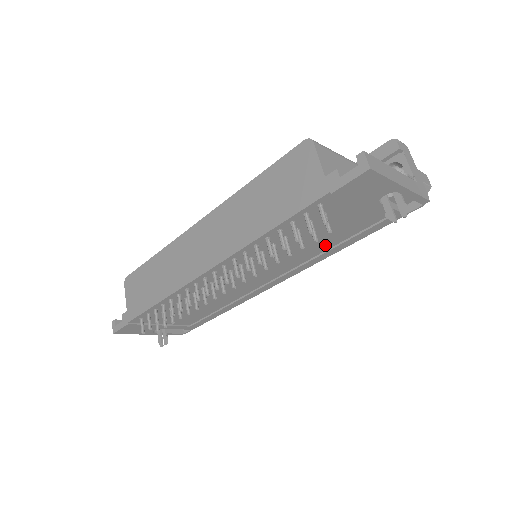
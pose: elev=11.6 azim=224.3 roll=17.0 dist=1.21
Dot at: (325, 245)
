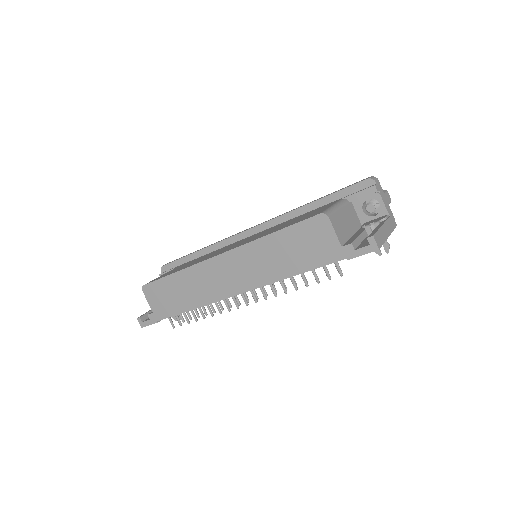
Dot at: occluded
